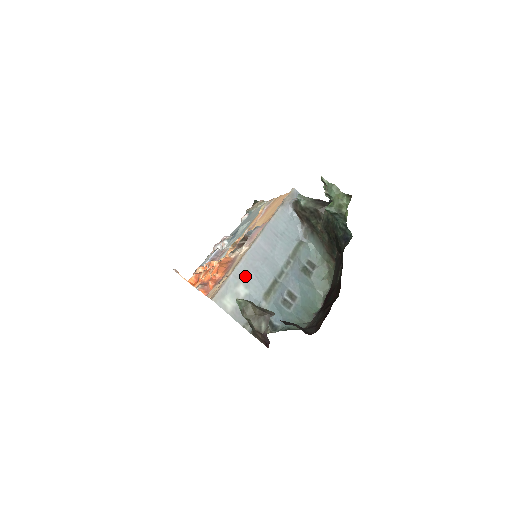
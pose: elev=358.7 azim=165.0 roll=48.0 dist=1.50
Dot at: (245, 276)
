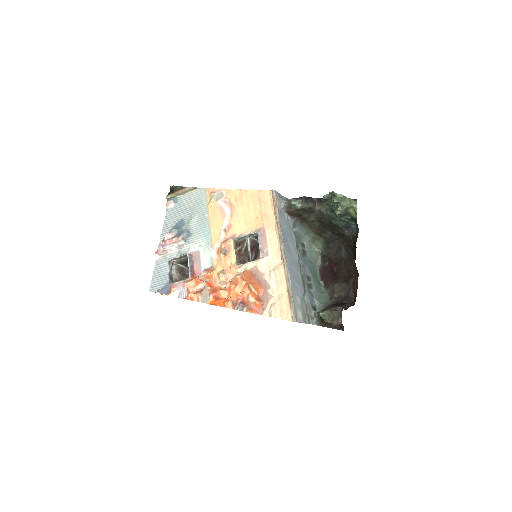
Dot at: (295, 288)
